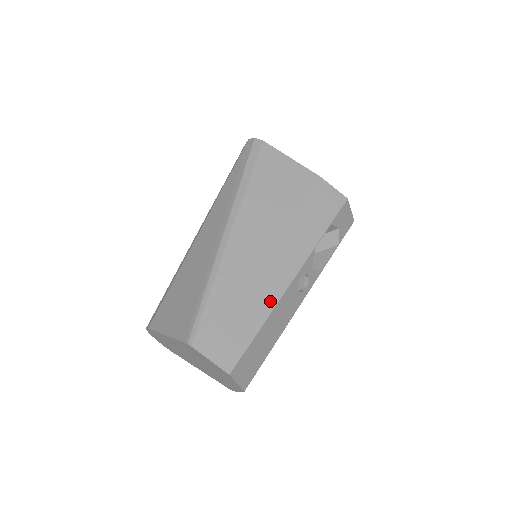
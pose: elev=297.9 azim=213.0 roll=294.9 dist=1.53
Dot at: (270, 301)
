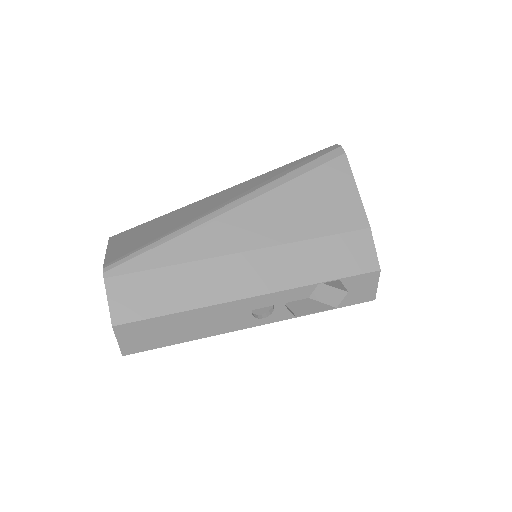
Dot at: (210, 297)
